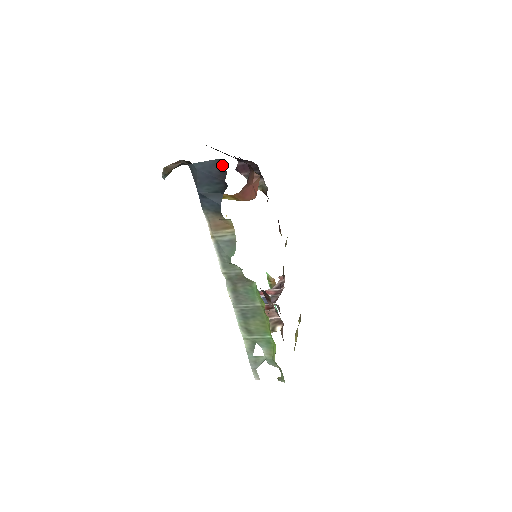
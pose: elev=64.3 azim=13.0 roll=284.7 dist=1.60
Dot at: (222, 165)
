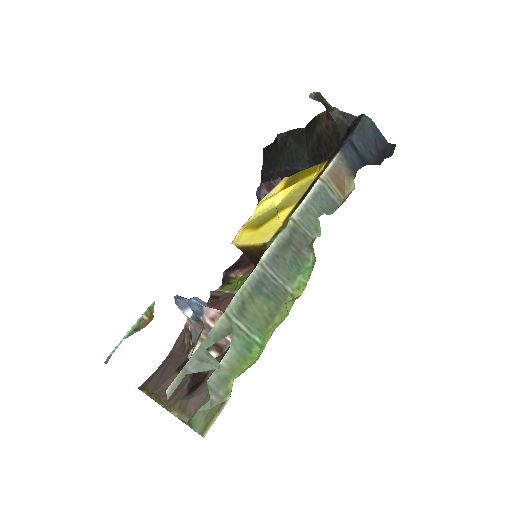
Dot at: (387, 149)
